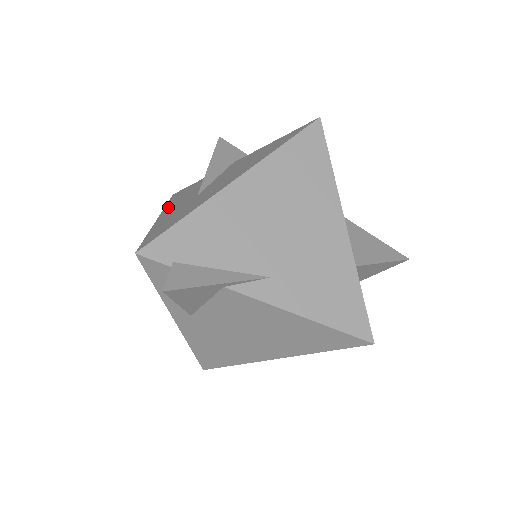
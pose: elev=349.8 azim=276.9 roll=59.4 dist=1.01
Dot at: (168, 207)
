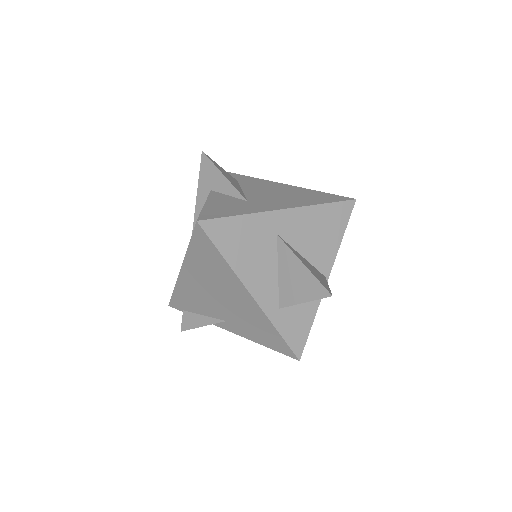
Dot at: occluded
